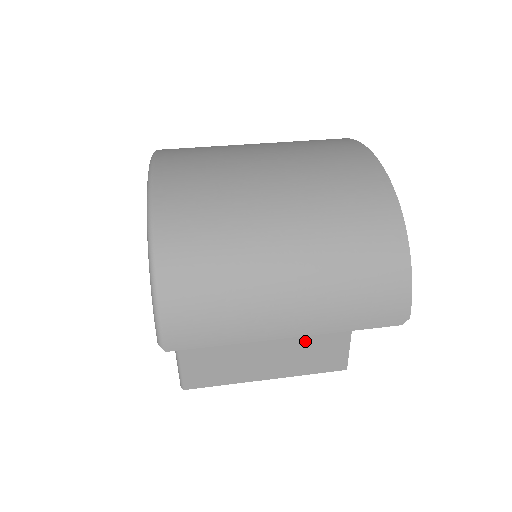
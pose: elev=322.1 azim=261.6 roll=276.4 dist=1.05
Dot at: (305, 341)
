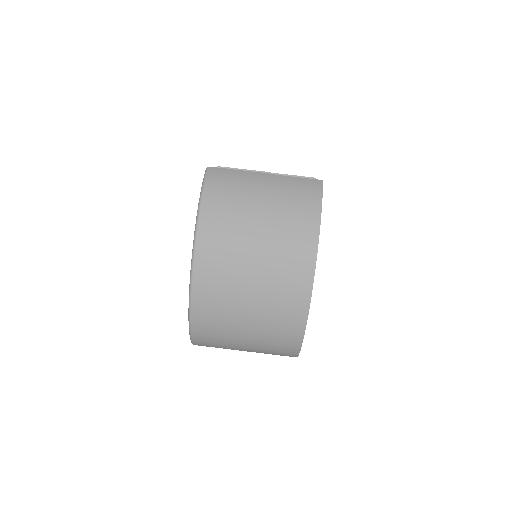
Dot at: occluded
